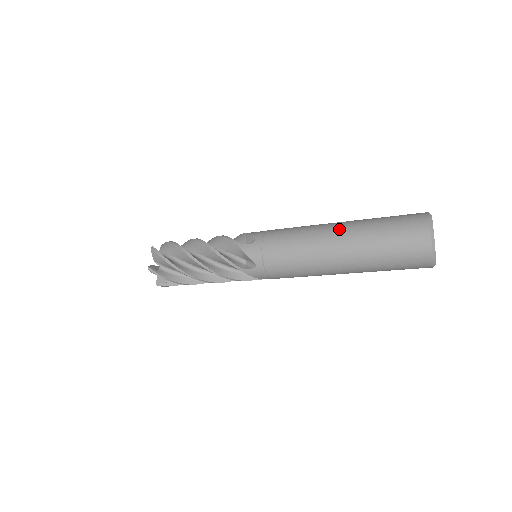
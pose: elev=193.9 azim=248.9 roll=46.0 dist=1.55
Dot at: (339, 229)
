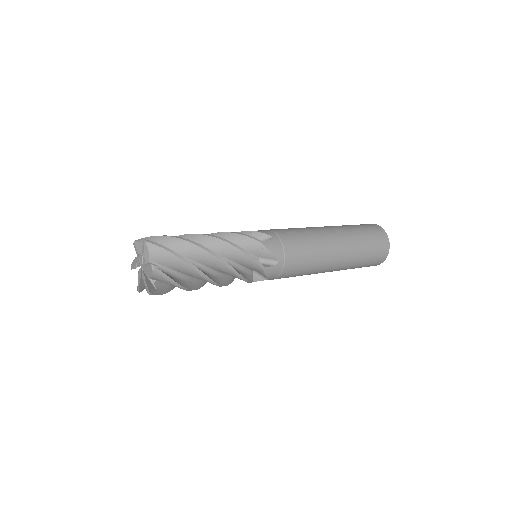
Dot at: (334, 231)
